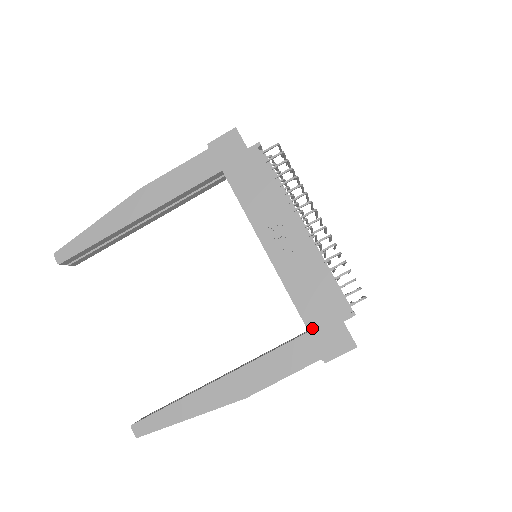
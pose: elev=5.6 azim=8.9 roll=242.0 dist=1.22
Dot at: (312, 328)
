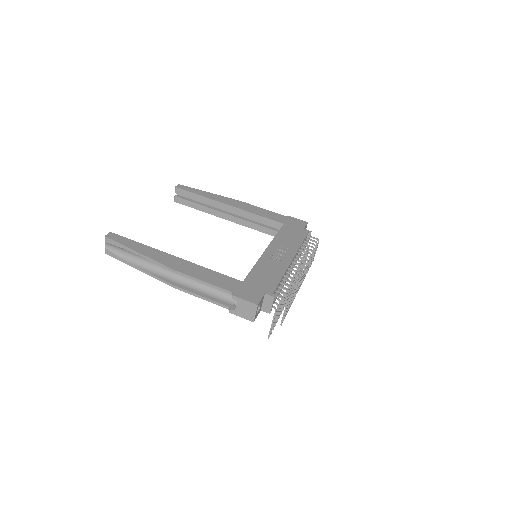
Dot at: (246, 282)
